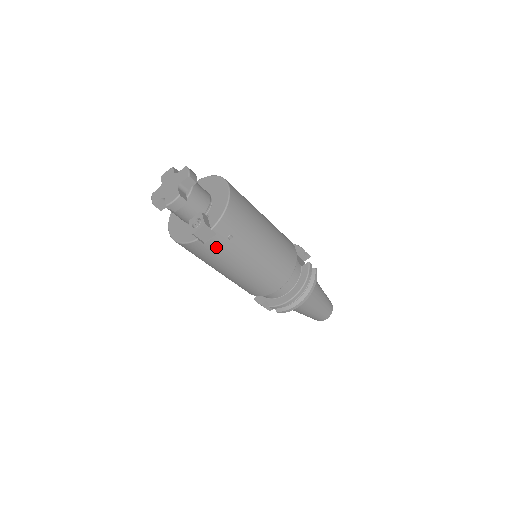
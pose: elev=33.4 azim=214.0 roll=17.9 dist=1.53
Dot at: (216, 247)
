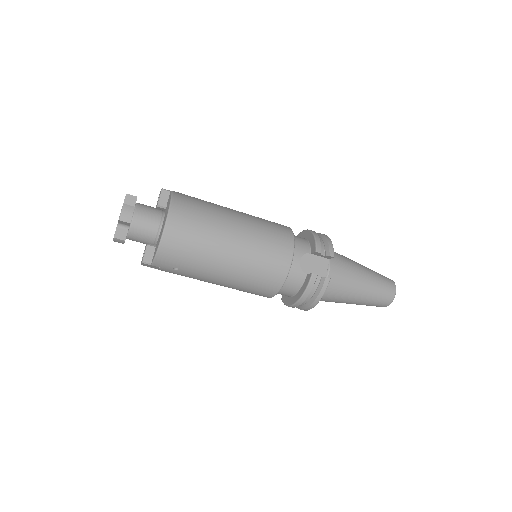
Dot at: (171, 272)
